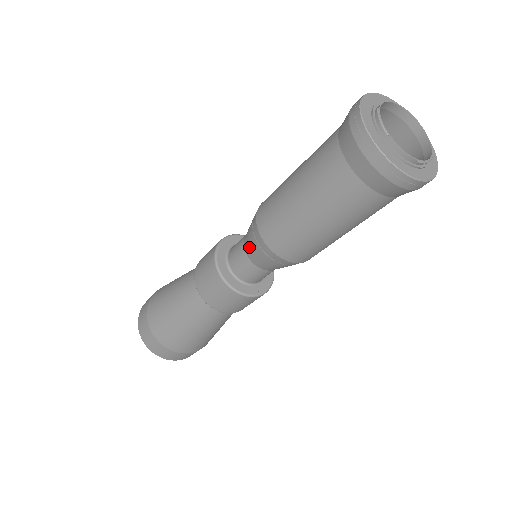
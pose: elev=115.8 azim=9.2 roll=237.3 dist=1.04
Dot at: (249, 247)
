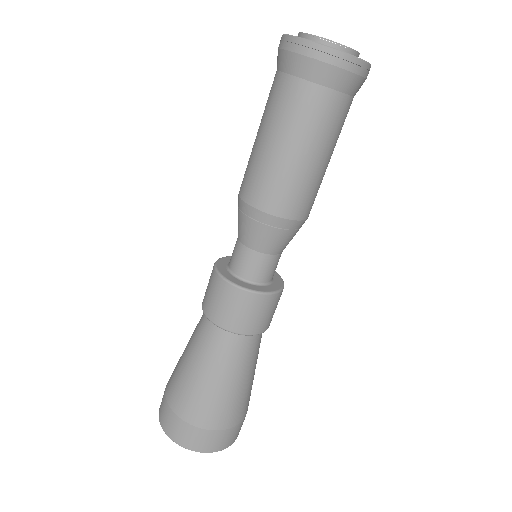
Dot at: occluded
